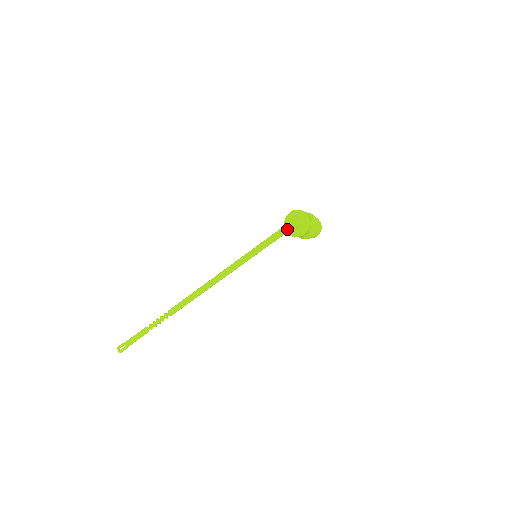
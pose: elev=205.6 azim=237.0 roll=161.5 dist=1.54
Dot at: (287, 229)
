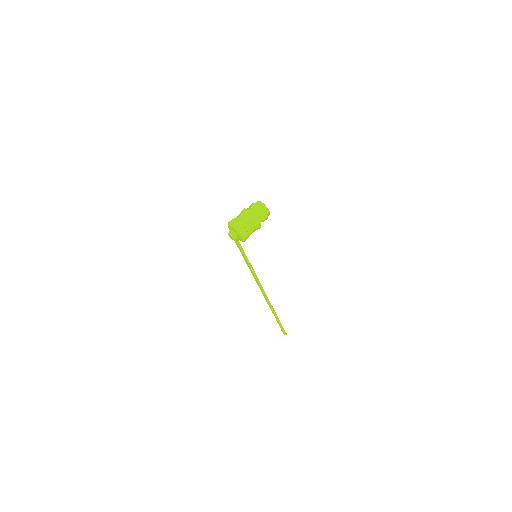
Dot at: (236, 241)
